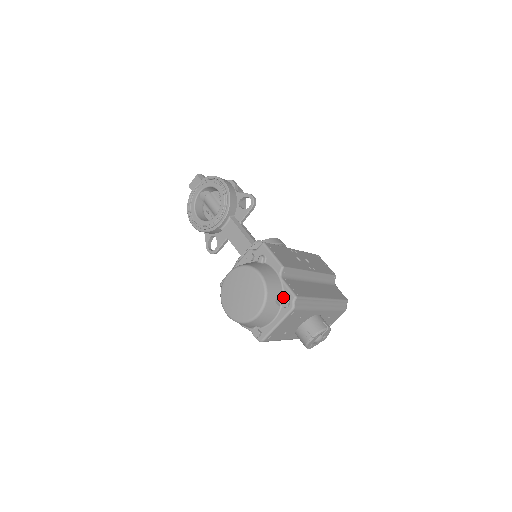
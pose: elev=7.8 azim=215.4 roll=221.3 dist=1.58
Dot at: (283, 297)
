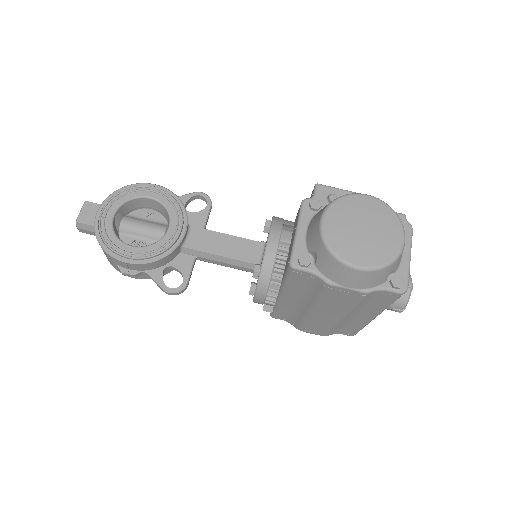
Dot at: occluded
